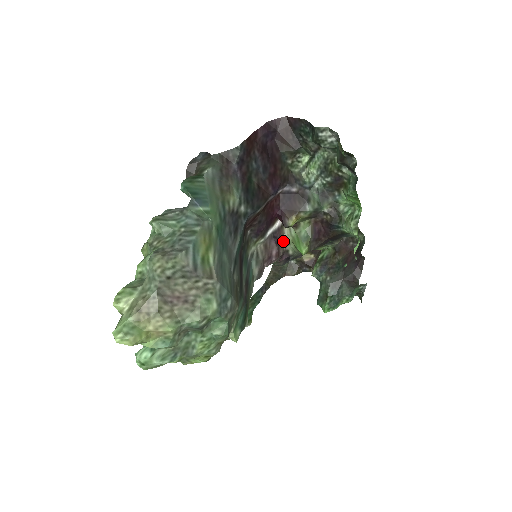
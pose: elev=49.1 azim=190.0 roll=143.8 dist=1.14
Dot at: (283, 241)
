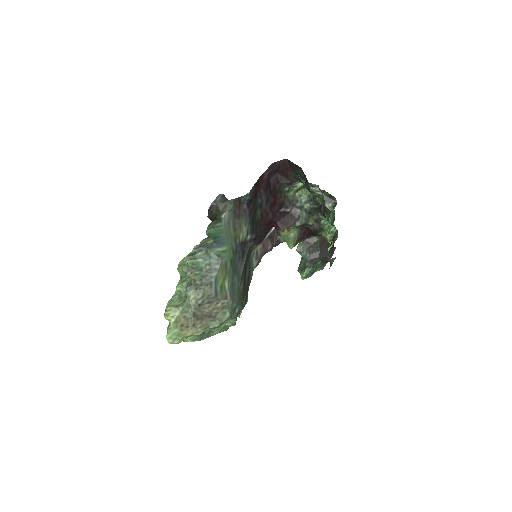
Dot at: (277, 236)
